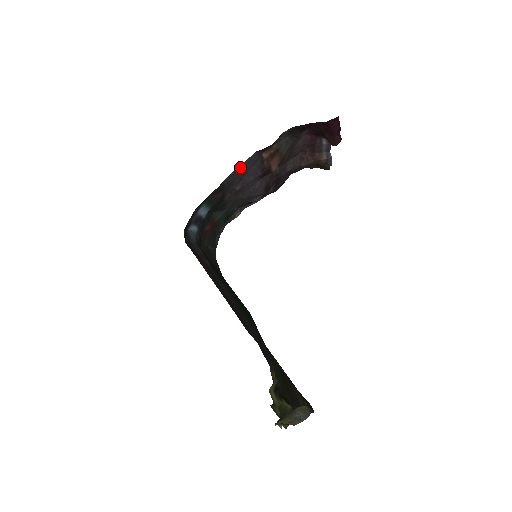
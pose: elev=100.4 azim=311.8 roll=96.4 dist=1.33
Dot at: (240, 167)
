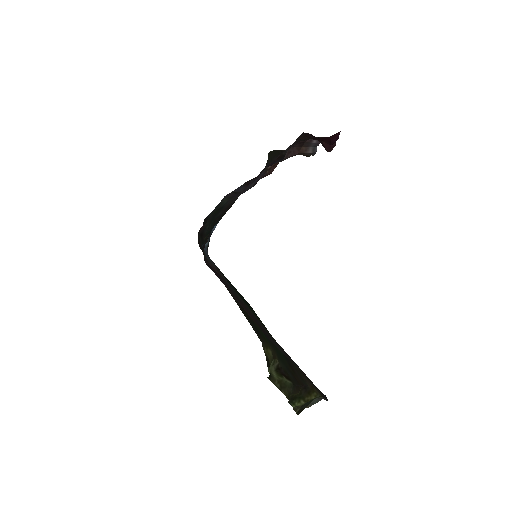
Dot at: occluded
